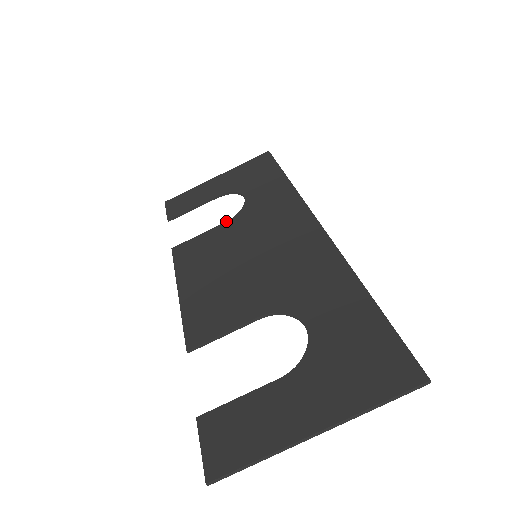
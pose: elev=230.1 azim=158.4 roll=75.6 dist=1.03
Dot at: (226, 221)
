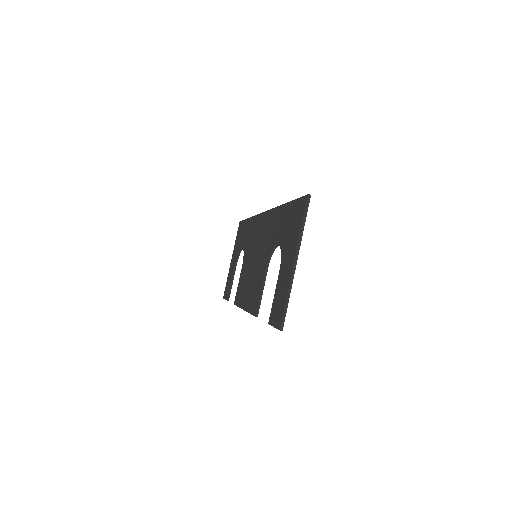
Dot at: (242, 265)
